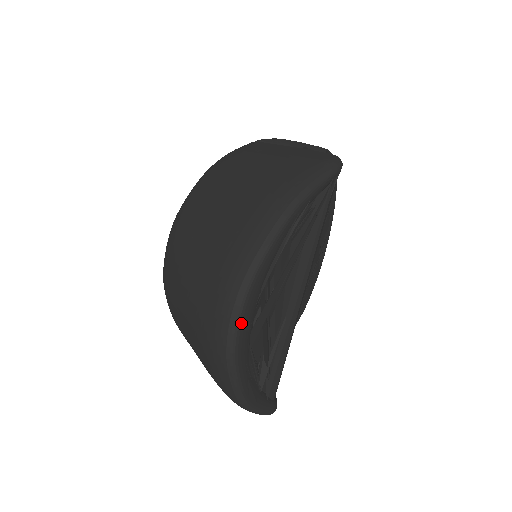
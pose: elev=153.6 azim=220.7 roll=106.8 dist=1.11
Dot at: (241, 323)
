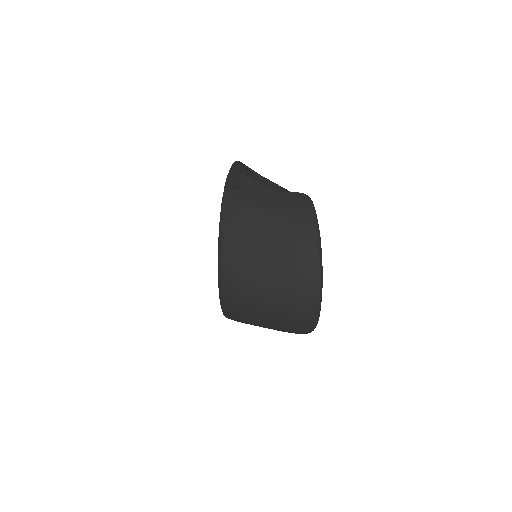
Dot at: occluded
